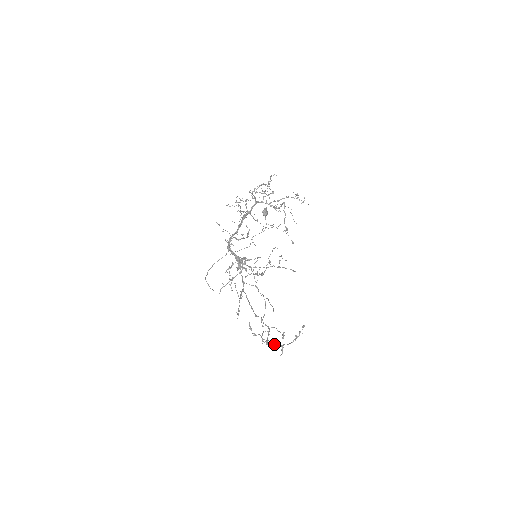
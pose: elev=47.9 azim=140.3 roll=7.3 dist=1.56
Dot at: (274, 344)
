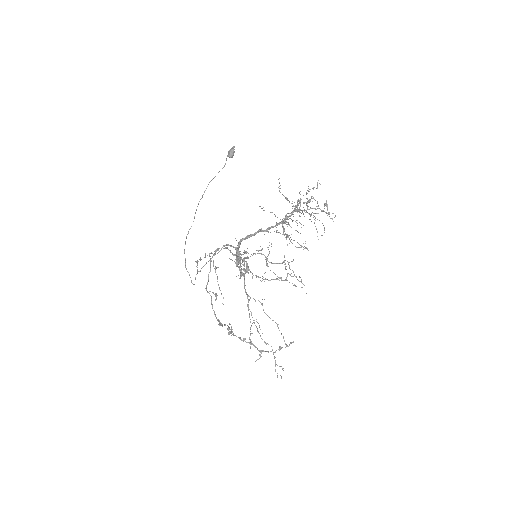
Dot at: (244, 340)
